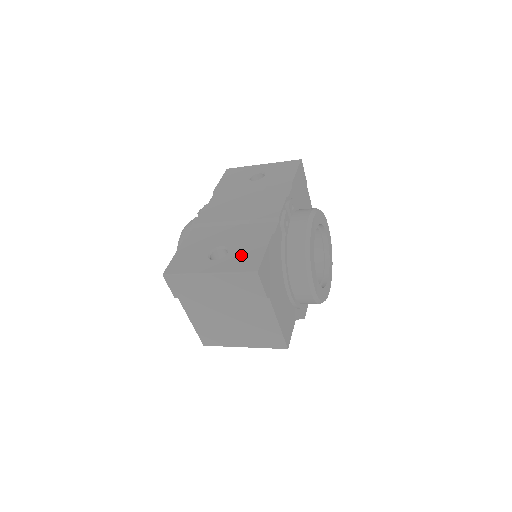
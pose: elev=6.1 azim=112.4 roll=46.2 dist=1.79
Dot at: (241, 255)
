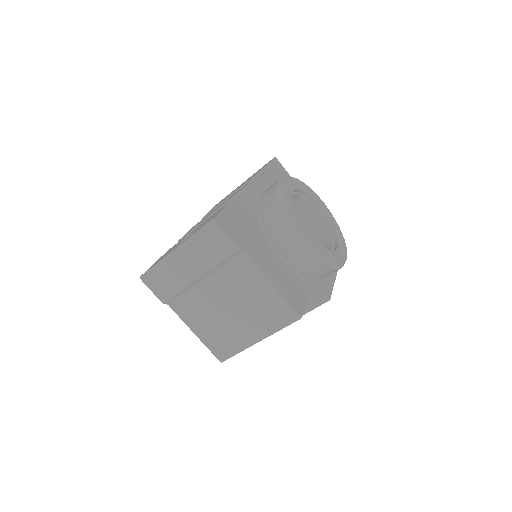
Dot at: occluded
